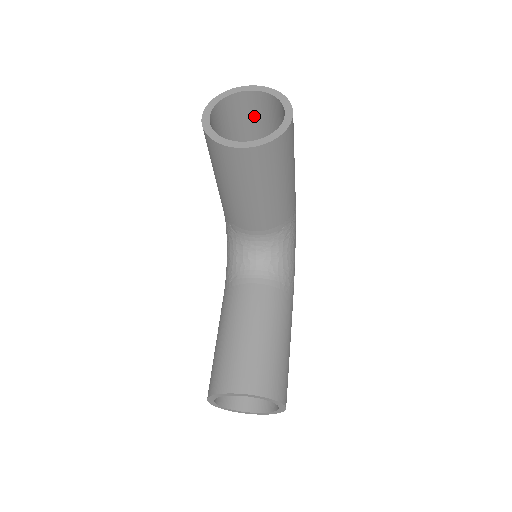
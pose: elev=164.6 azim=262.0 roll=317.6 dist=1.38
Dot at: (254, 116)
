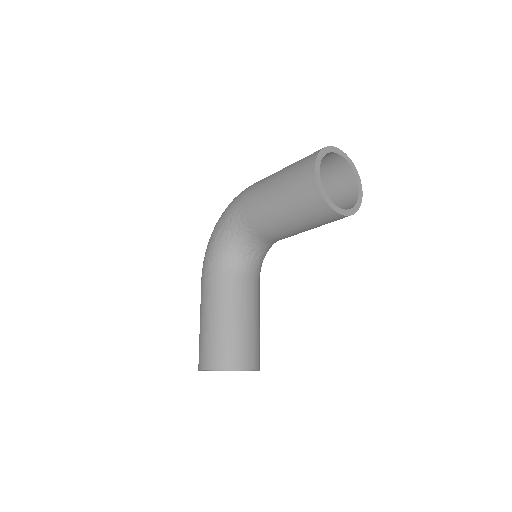
Dot at: occluded
